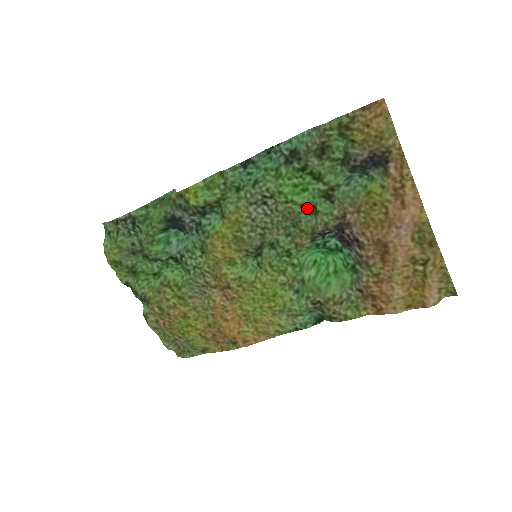
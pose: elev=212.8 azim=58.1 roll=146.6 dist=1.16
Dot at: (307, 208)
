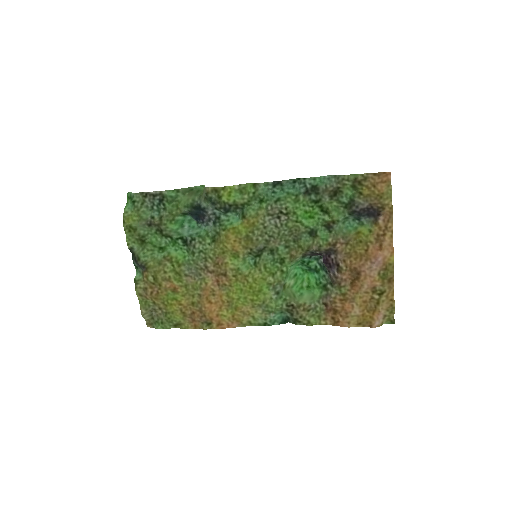
Dot at: (310, 231)
